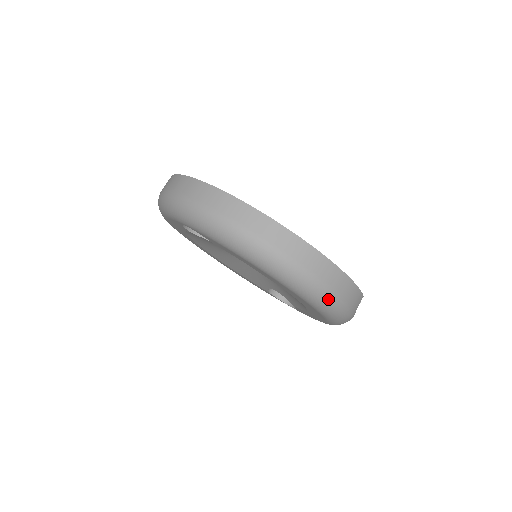
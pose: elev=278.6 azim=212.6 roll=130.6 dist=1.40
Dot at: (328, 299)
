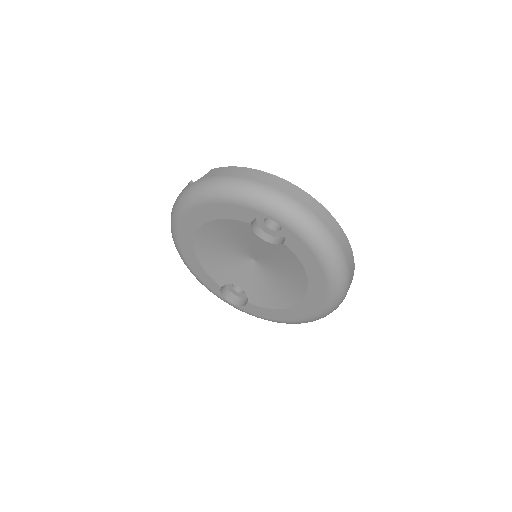
Dot at: (339, 304)
